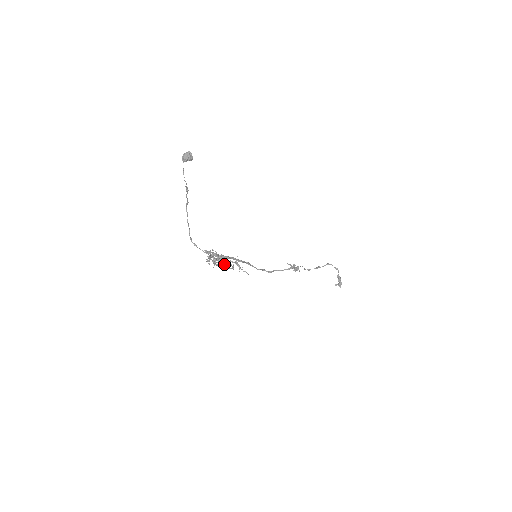
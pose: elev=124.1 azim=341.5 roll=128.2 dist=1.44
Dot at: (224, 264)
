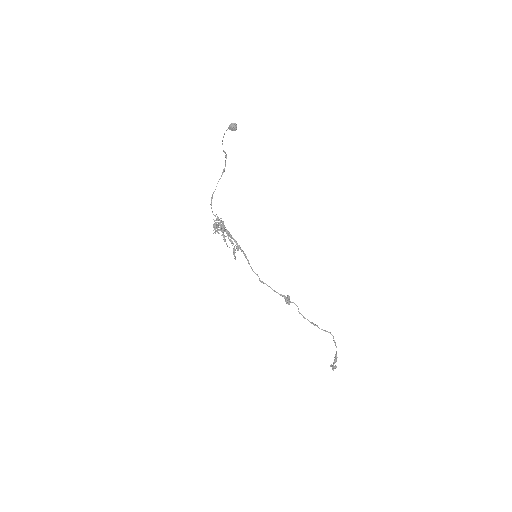
Dot at: (222, 235)
